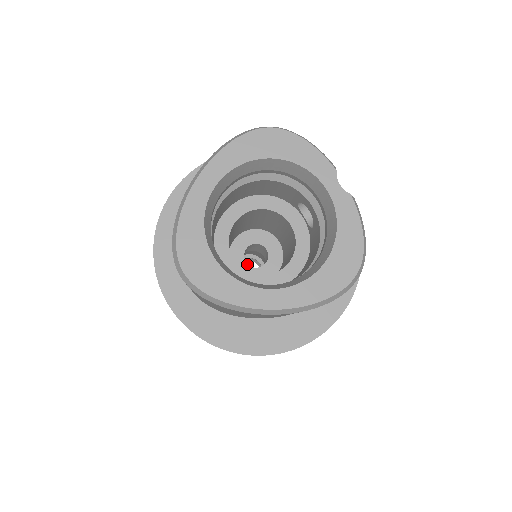
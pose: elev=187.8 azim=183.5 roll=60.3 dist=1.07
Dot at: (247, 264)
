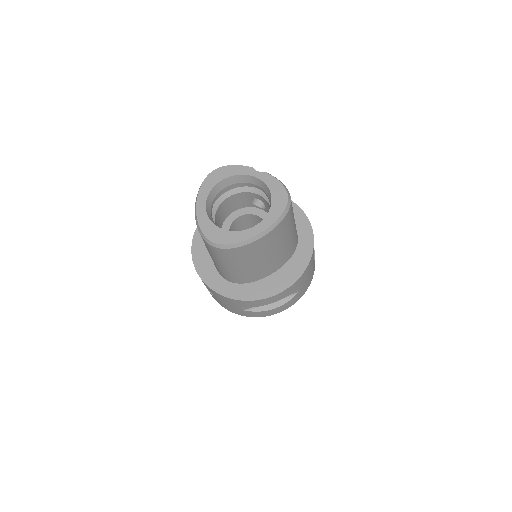
Dot at: occluded
